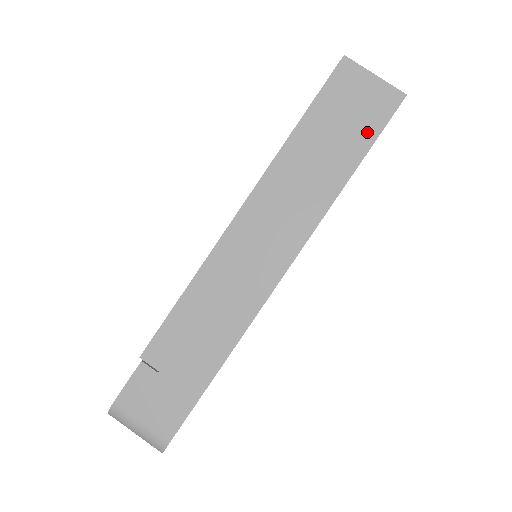
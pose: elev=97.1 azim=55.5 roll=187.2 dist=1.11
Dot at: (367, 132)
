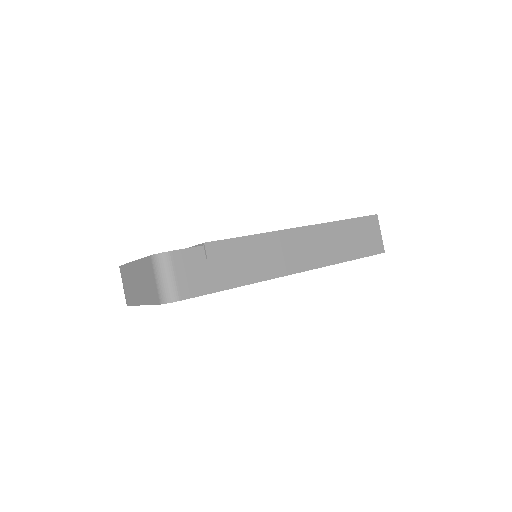
Dot at: (365, 251)
